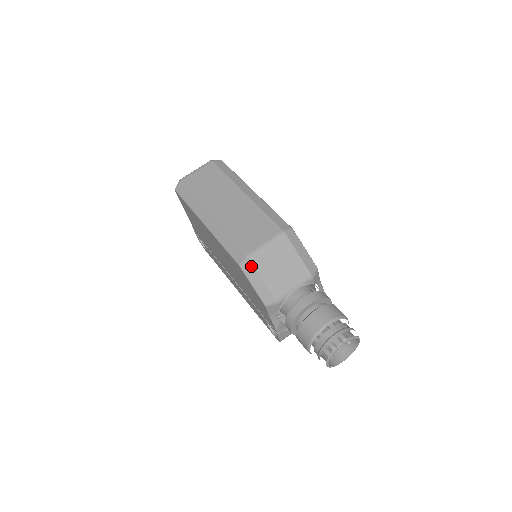
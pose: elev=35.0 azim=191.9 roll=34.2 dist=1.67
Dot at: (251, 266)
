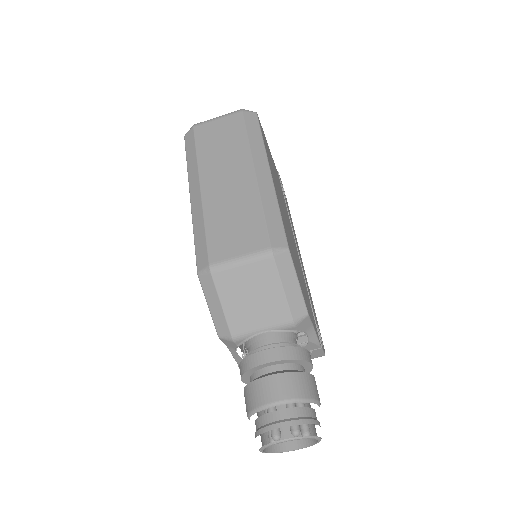
Dot at: (211, 281)
